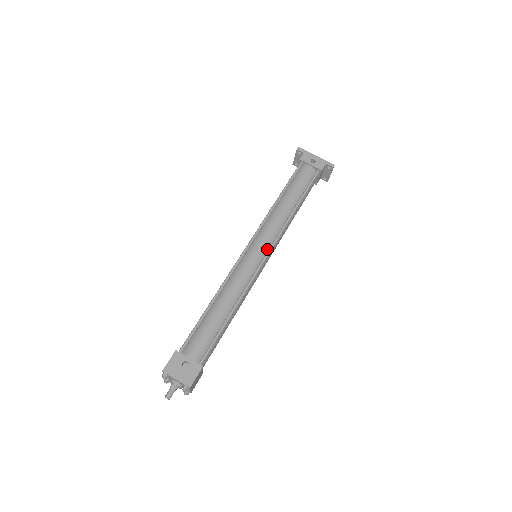
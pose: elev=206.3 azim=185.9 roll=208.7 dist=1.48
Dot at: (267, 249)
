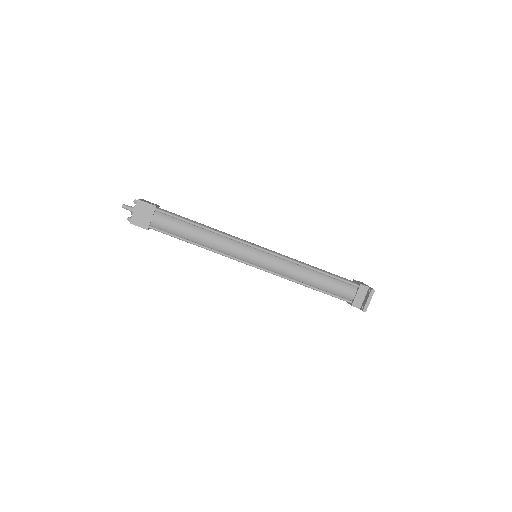
Dot at: (266, 251)
